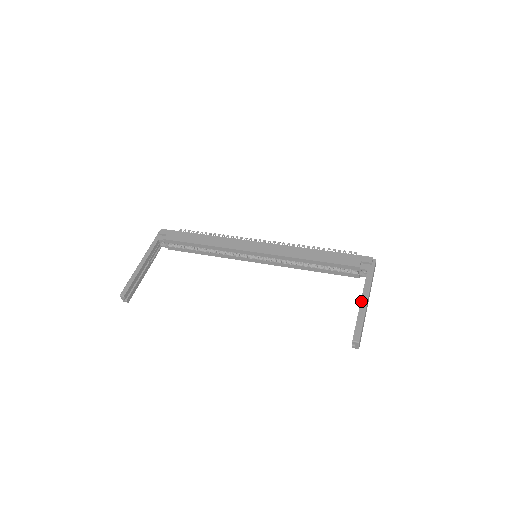
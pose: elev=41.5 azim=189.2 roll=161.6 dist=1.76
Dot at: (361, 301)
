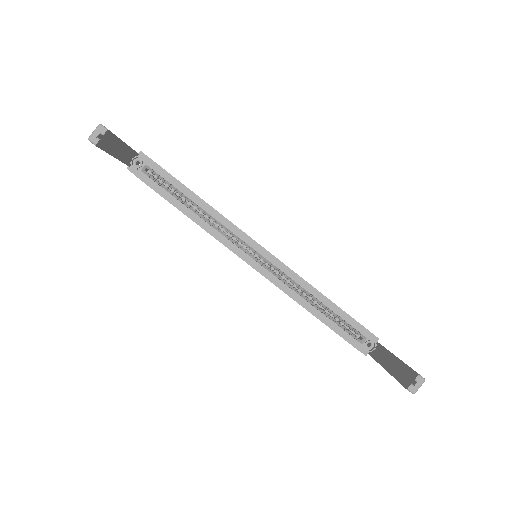
Dot at: occluded
